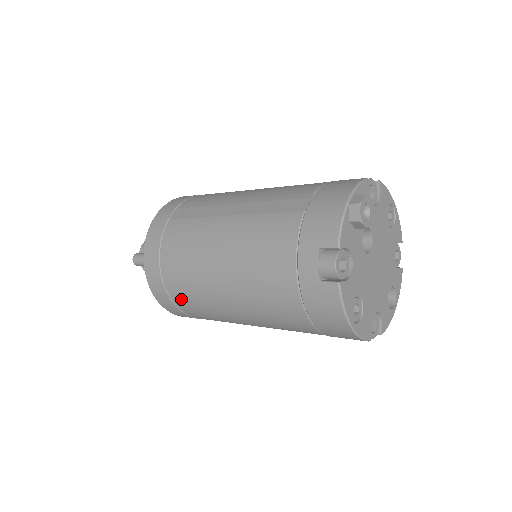
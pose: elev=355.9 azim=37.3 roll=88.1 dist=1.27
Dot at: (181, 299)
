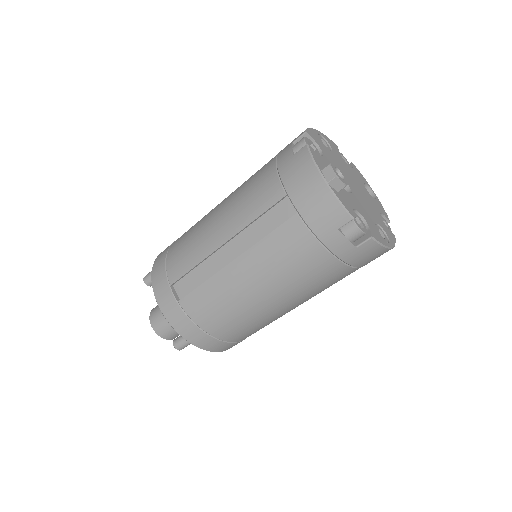
Dot at: (244, 336)
